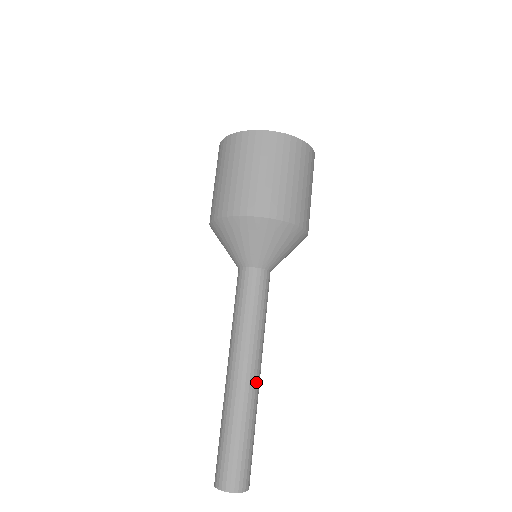
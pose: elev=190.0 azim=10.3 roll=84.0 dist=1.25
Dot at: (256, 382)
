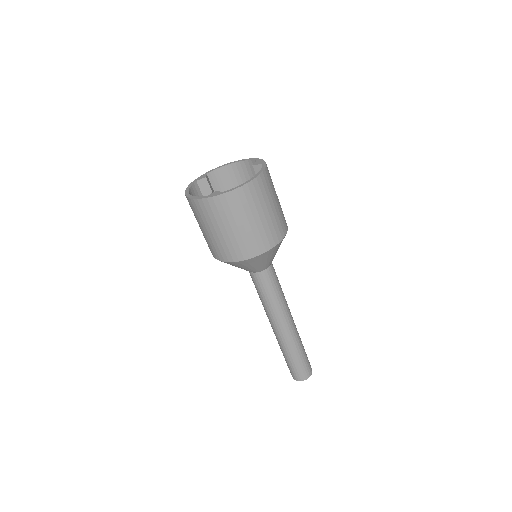
Dot at: (293, 327)
